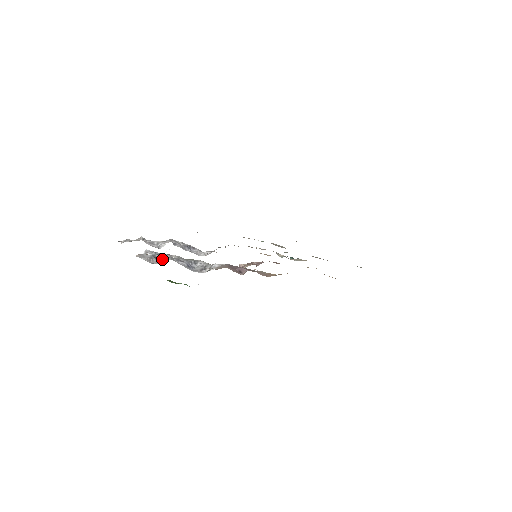
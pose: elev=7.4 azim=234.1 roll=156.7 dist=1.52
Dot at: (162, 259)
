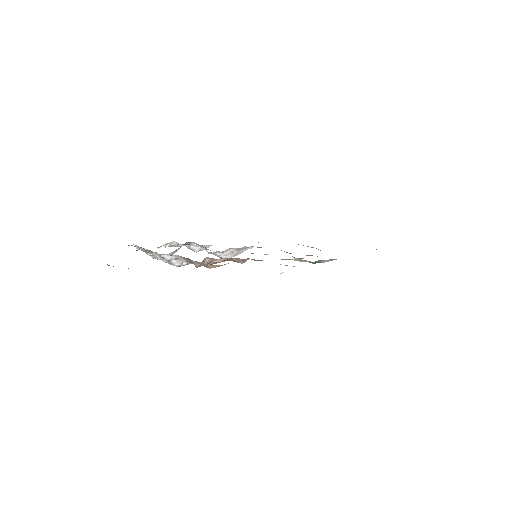
Dot at: (152, 254)
